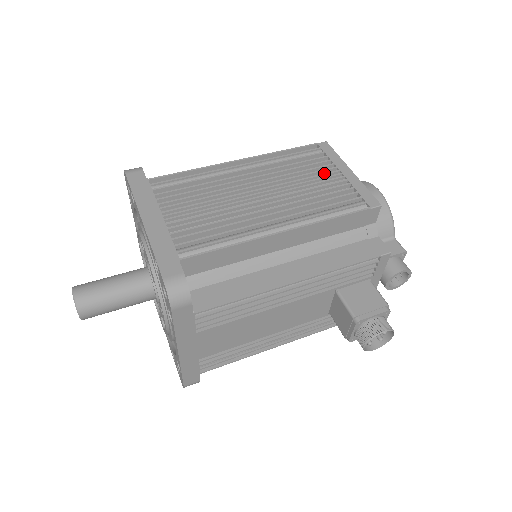
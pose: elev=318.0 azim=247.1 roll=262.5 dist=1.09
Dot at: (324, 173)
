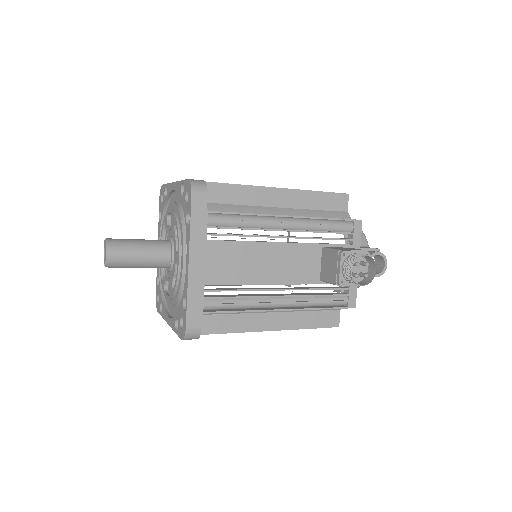
Dot at: occluded
